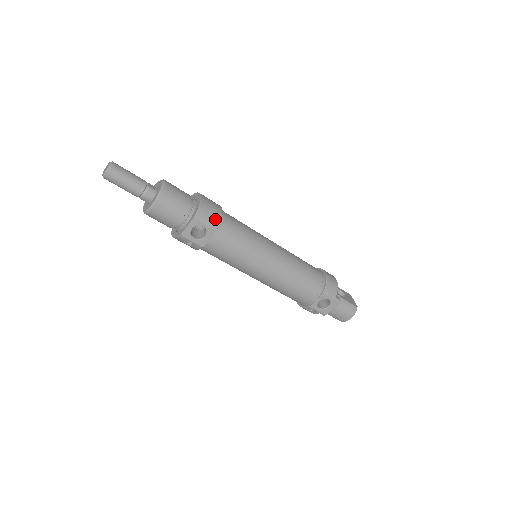
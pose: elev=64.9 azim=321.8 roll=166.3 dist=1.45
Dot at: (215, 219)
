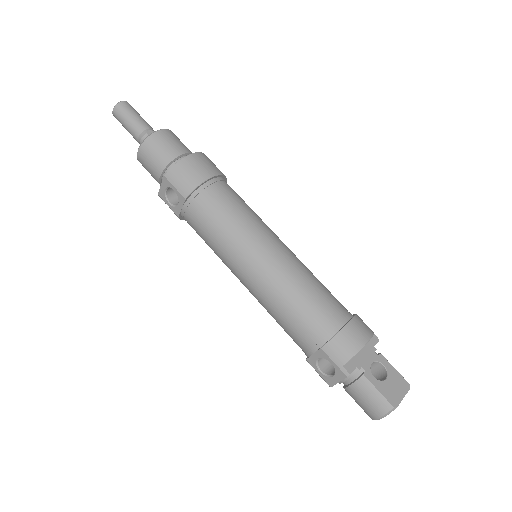
Dot at: (188, 185)
